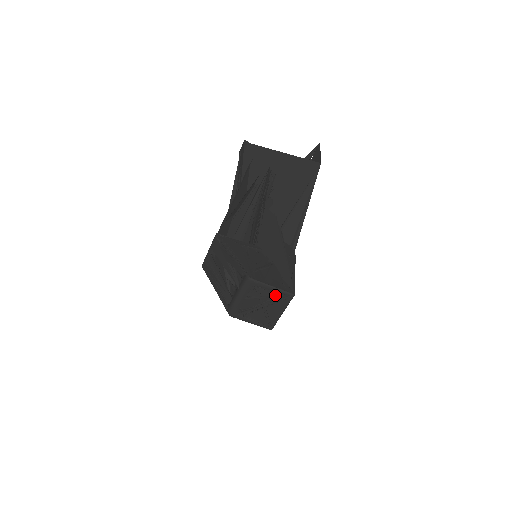
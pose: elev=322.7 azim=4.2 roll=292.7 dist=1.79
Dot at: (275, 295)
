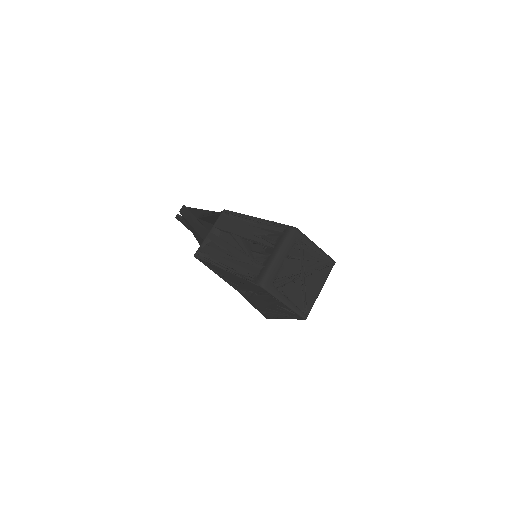
Dot at: (317, 259)
